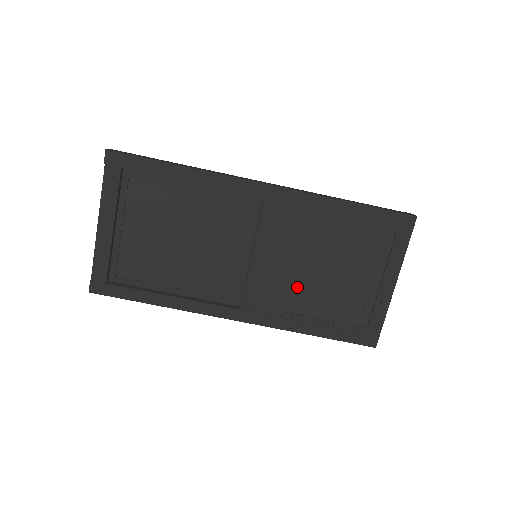
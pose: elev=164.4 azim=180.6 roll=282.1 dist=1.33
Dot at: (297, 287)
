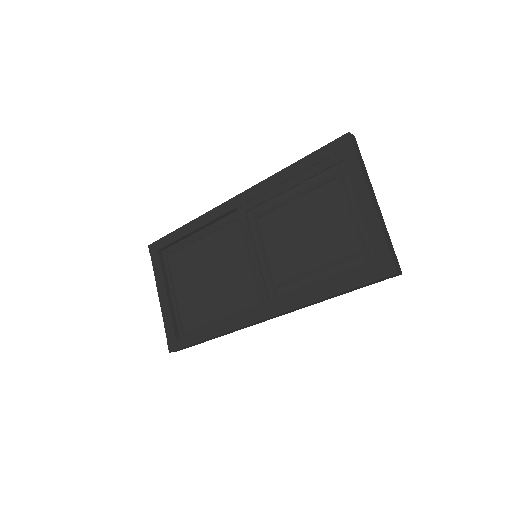
Dot at: (294, 260)
